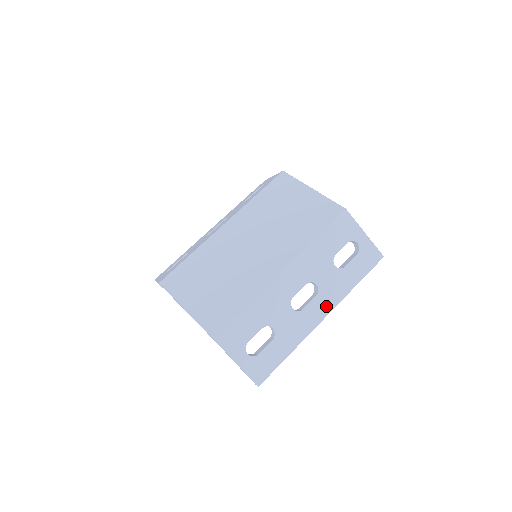
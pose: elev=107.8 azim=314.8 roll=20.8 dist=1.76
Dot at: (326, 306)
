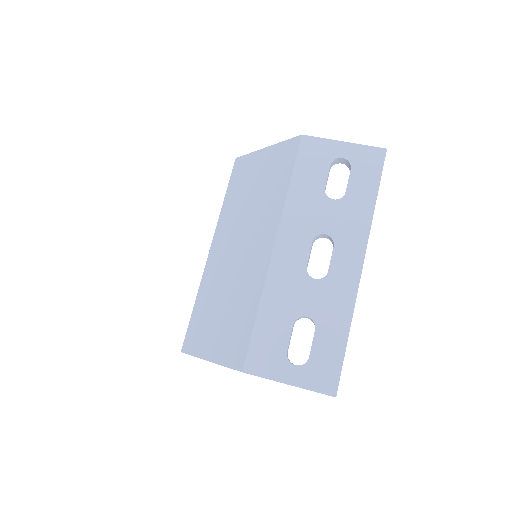
Dot at: (355, 249)
